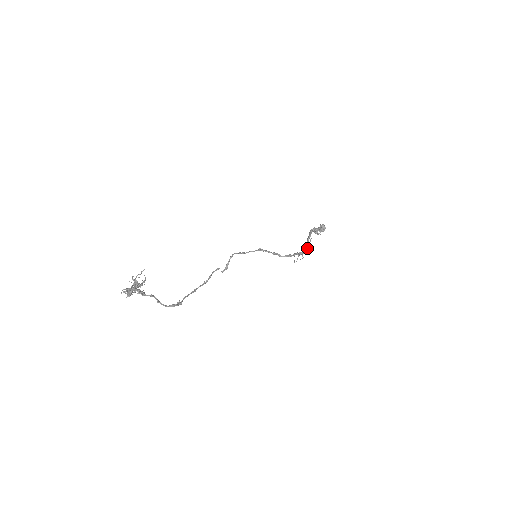
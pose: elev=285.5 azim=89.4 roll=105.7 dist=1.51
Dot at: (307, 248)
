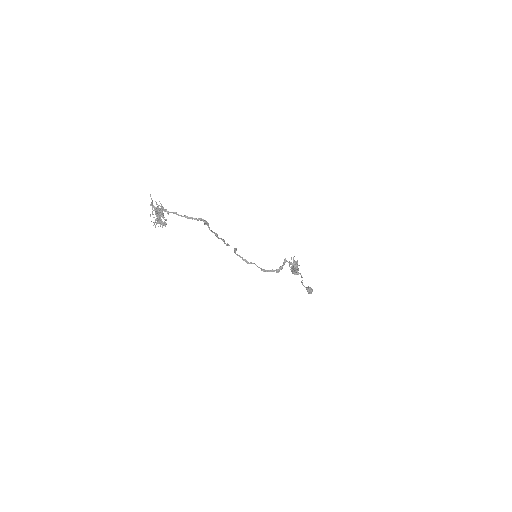
Dot at: (296, 264)
